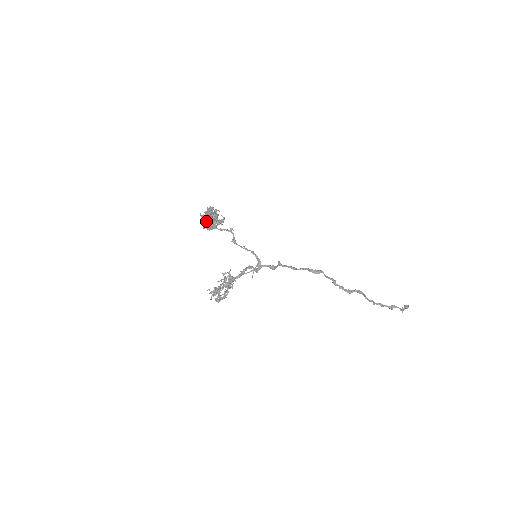
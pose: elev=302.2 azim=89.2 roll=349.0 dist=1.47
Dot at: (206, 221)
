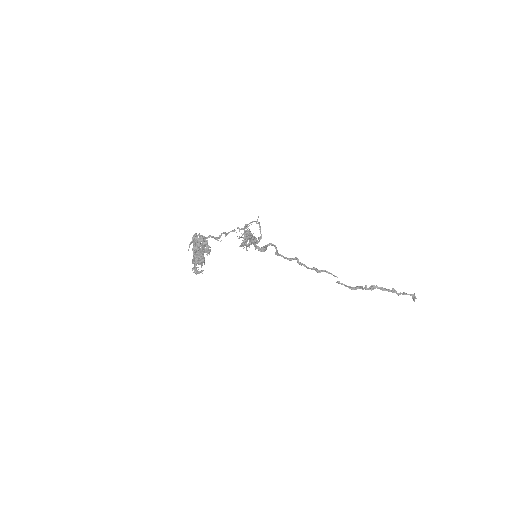
Dot at: (197, 253)
